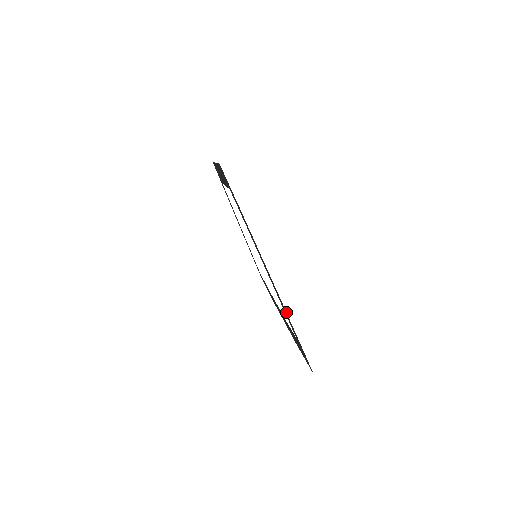
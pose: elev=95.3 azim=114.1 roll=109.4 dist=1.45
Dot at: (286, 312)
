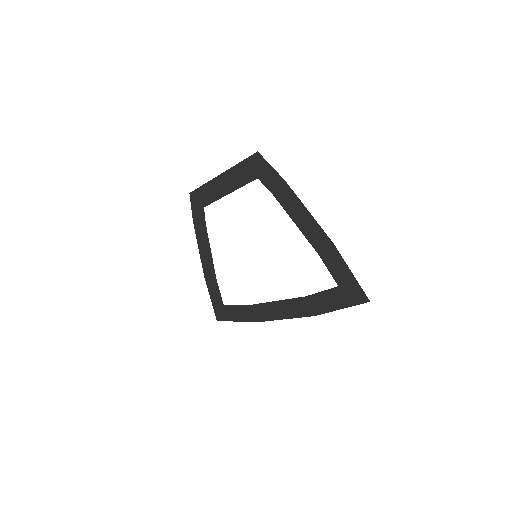
Dot at: occluded
